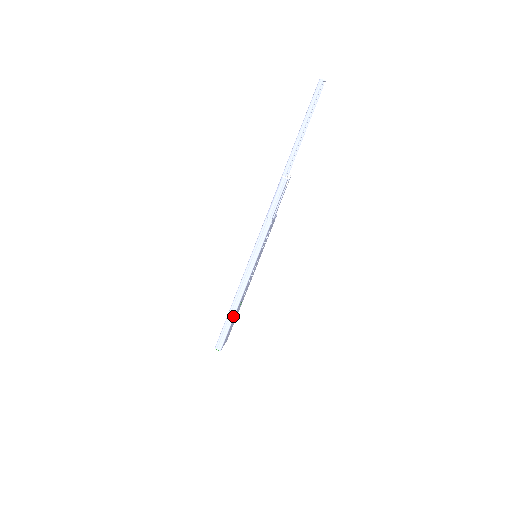
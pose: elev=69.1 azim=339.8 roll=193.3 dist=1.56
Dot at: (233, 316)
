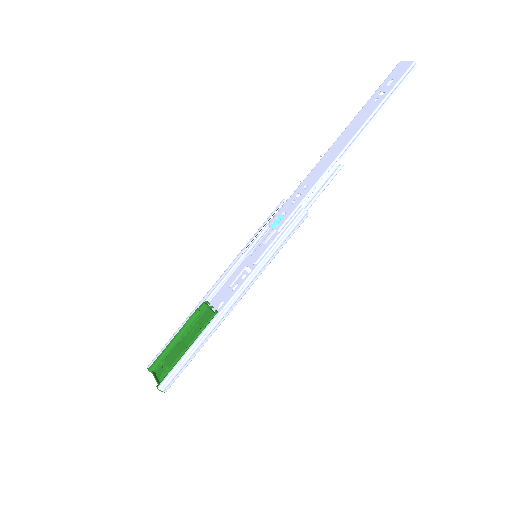
Dot at: (206, 340)
